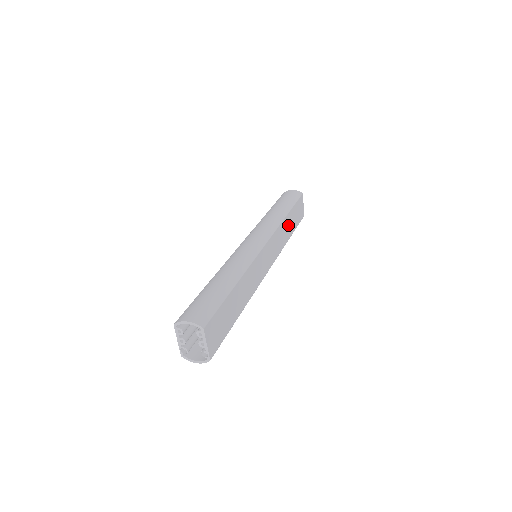
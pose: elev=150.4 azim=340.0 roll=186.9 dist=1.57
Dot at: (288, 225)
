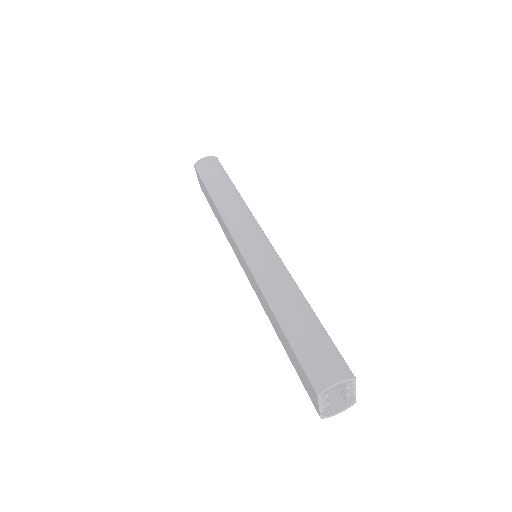
Dot at: occluded
